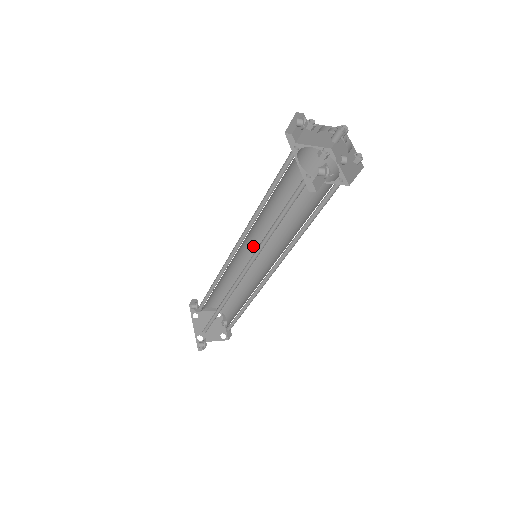
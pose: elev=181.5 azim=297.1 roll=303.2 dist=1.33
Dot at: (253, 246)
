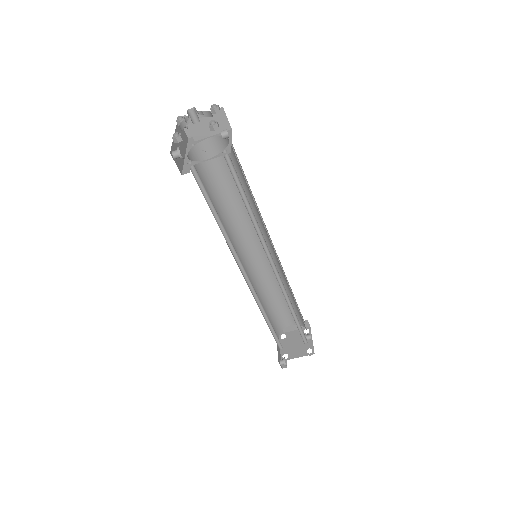
Dot at: (263, 249)
